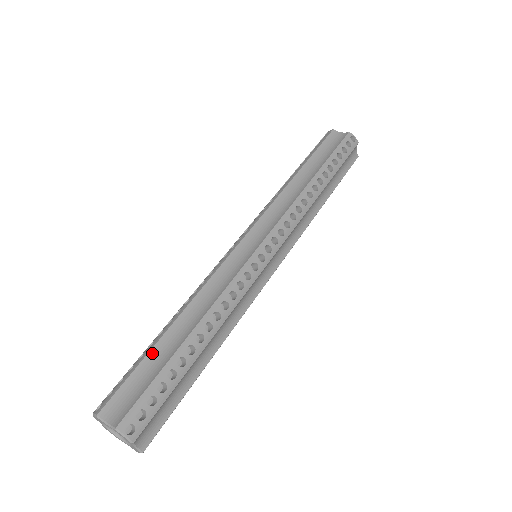
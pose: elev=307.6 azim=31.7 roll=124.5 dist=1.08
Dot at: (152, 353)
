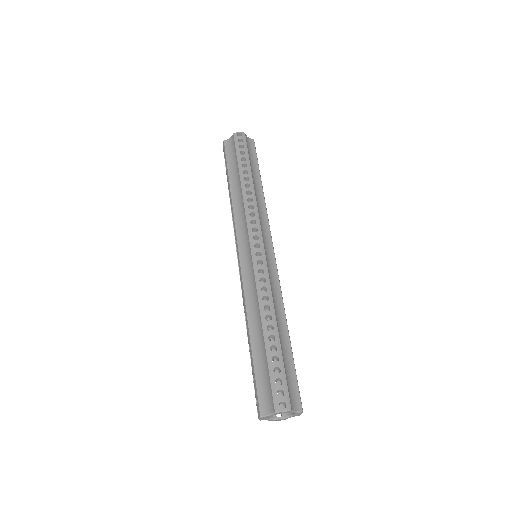
Dot at: (283, 354)
